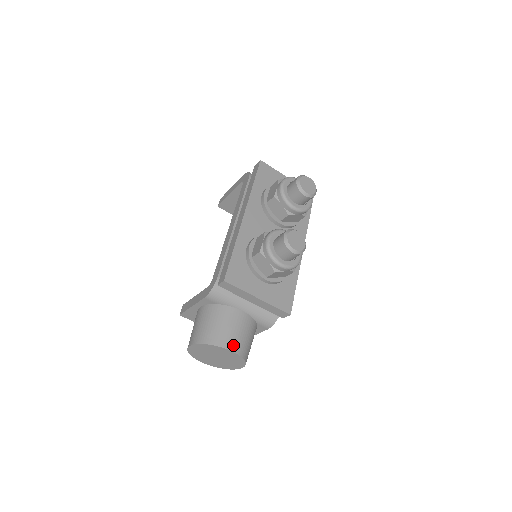
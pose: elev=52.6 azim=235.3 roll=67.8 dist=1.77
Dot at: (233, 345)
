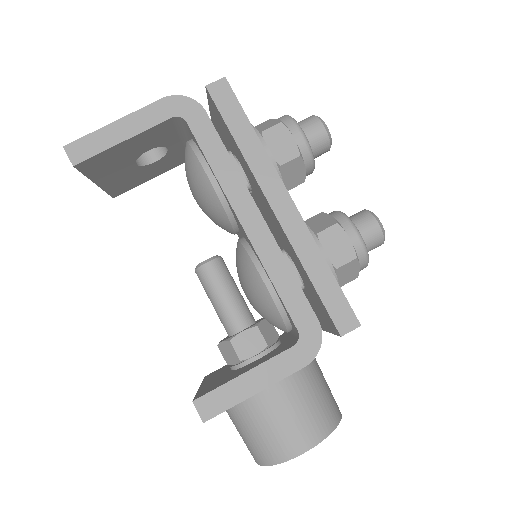
Dot at: (336, 403)
